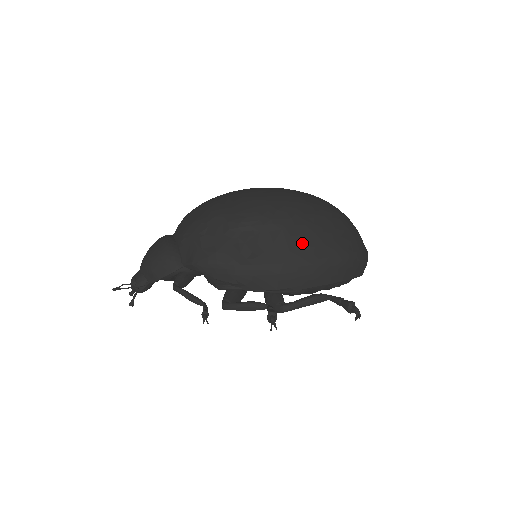
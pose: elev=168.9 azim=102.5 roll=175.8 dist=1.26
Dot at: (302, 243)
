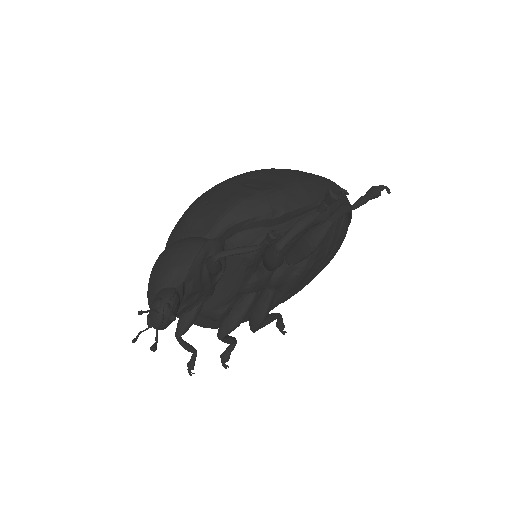
Dot at: (297, 172)
